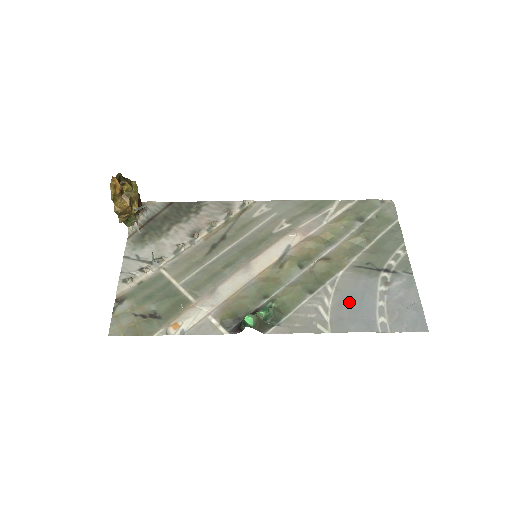
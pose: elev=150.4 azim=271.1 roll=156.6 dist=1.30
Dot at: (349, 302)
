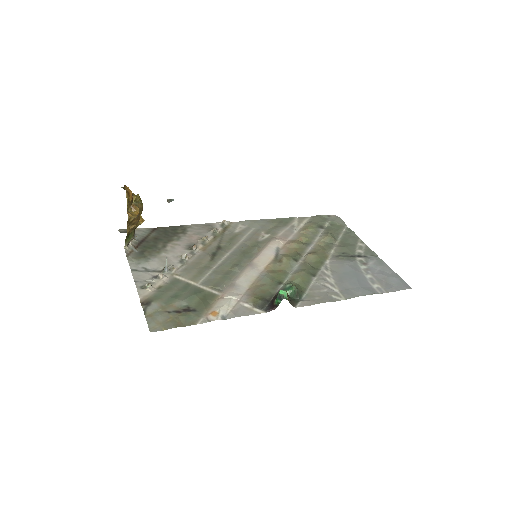
Dot at: (346, 278)
